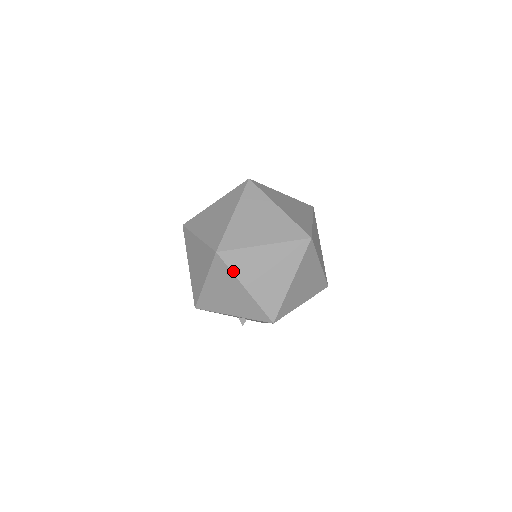
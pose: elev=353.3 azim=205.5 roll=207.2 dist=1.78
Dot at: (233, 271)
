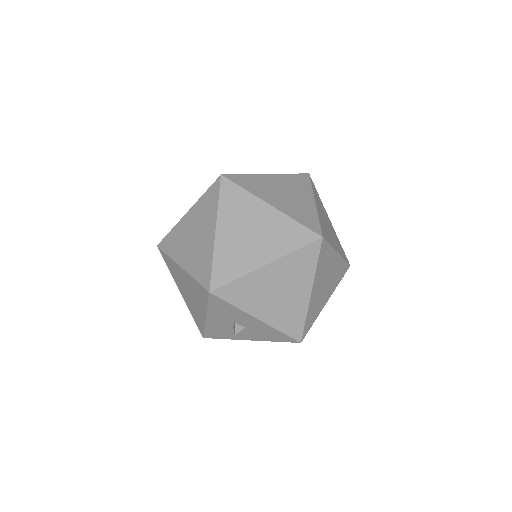
Dot at: (170, 255)
